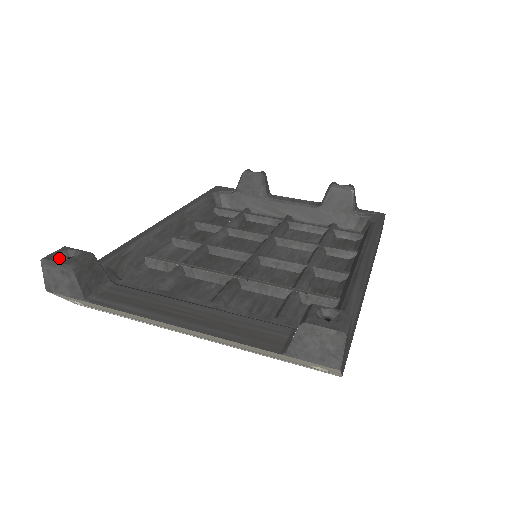
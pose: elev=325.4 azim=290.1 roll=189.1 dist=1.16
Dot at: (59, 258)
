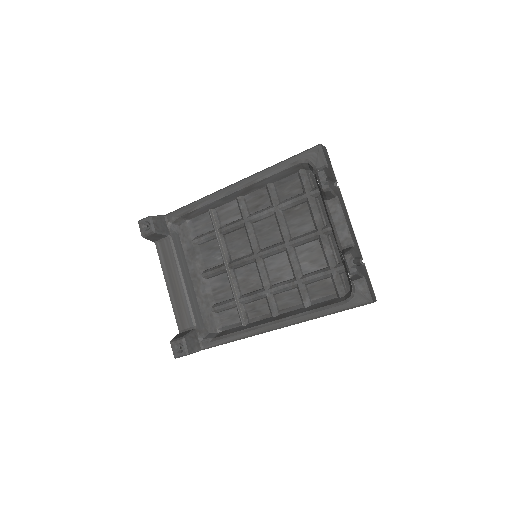
Dot at: (142, 227)
